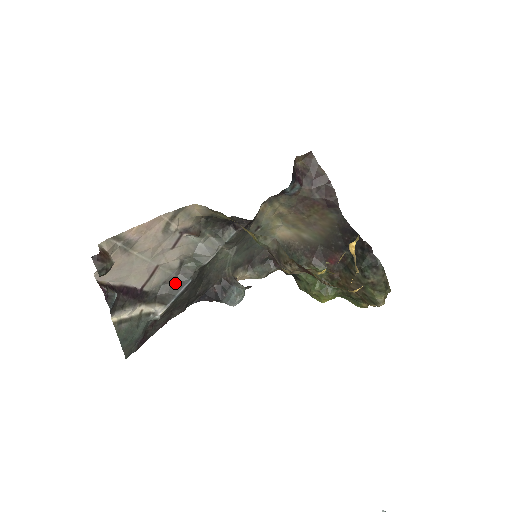
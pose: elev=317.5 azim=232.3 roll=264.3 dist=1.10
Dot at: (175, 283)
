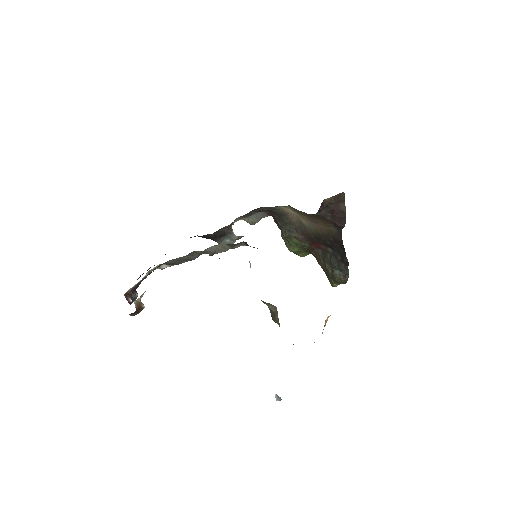
Dot at: (182, 259)
